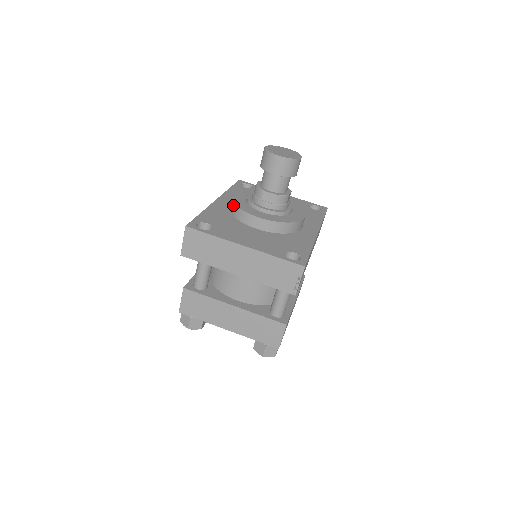
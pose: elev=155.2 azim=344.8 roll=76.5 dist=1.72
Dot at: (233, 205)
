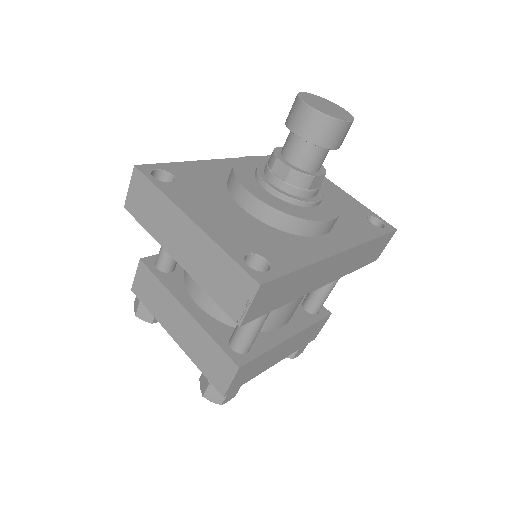
Dot at: occluded
